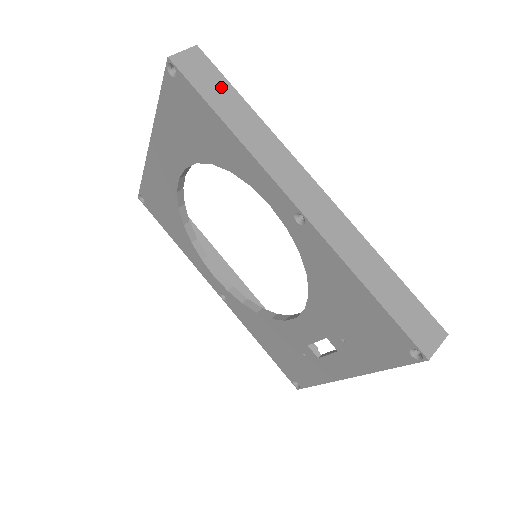
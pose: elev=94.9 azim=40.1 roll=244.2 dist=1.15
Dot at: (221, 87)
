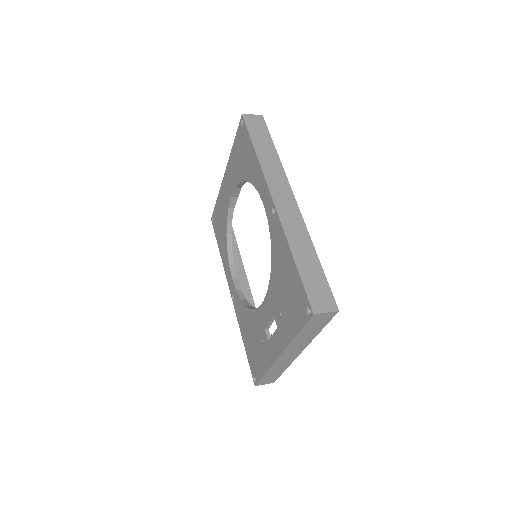
Dot at: (264, 136)
